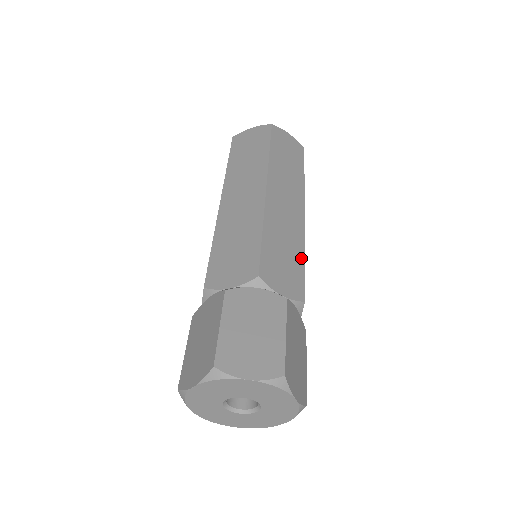
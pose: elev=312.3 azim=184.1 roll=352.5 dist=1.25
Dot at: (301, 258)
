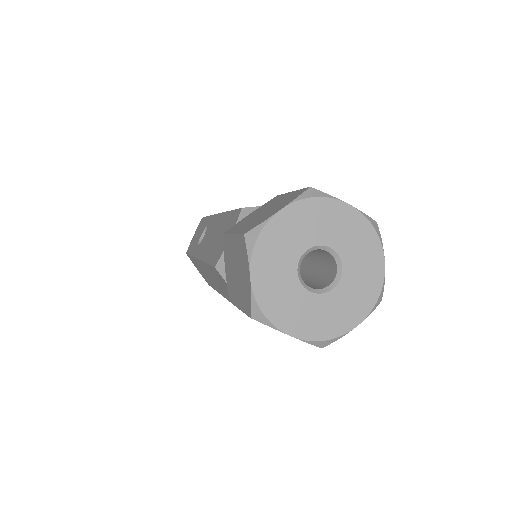
Dot at: occluded
